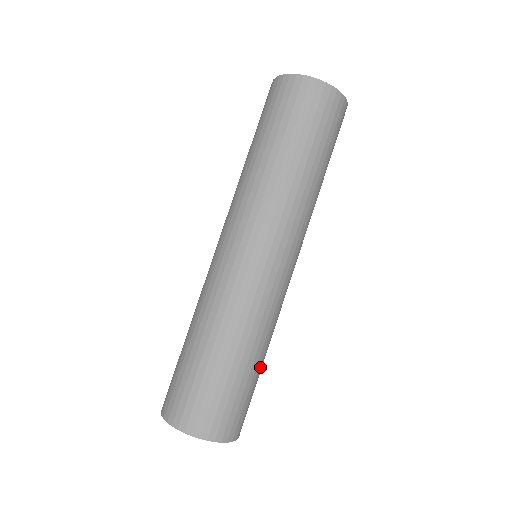
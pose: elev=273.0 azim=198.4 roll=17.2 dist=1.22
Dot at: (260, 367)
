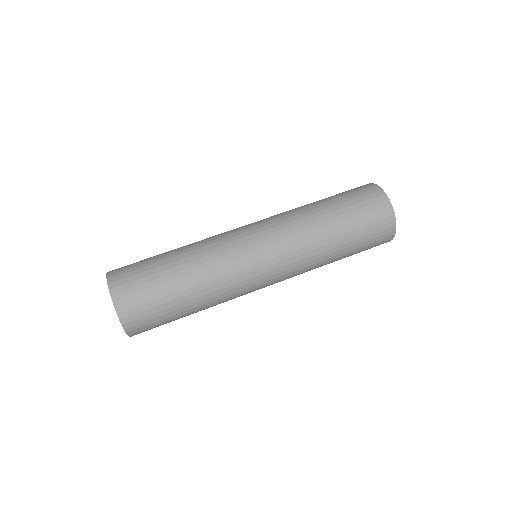
Dot at: (189, 314)
